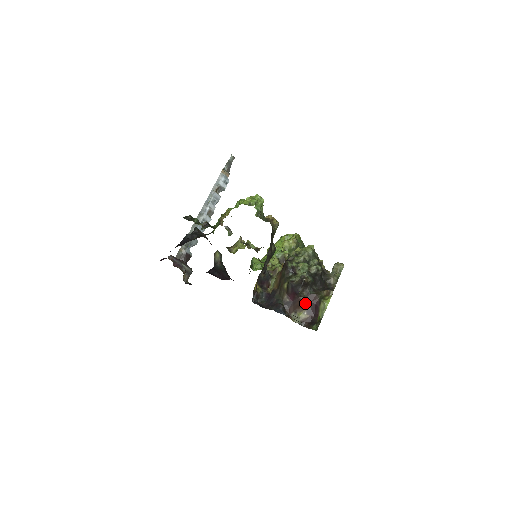
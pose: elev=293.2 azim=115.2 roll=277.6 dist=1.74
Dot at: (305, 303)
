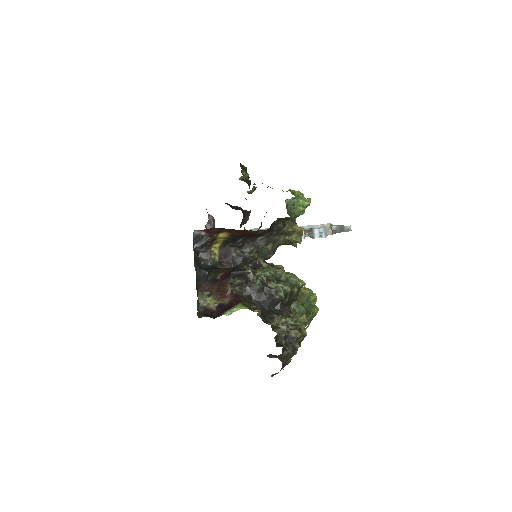
Dot at: (227, 295)
